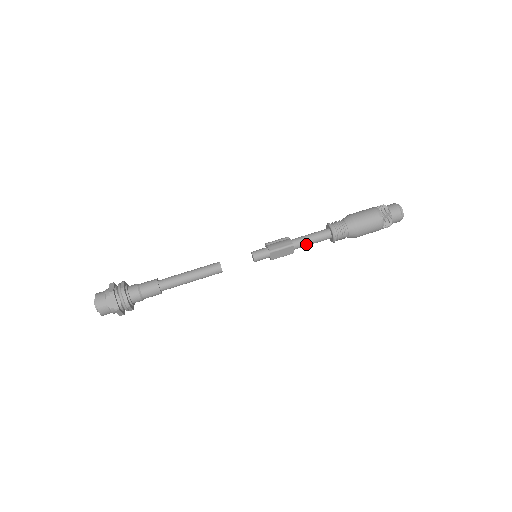
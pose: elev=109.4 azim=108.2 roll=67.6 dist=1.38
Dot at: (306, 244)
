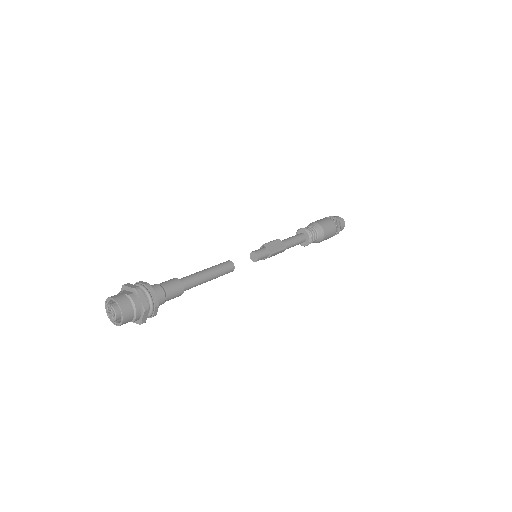
Dot at: (290, 240)
